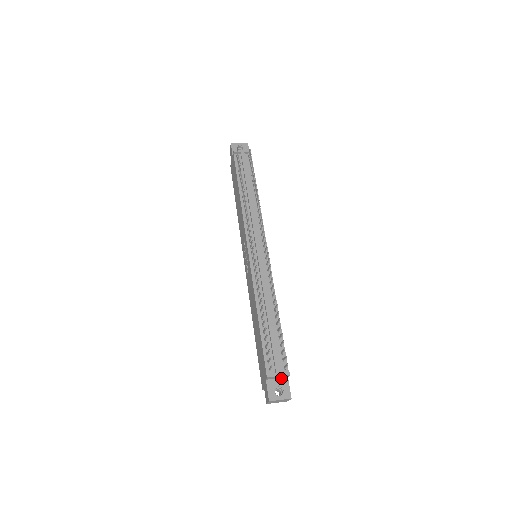
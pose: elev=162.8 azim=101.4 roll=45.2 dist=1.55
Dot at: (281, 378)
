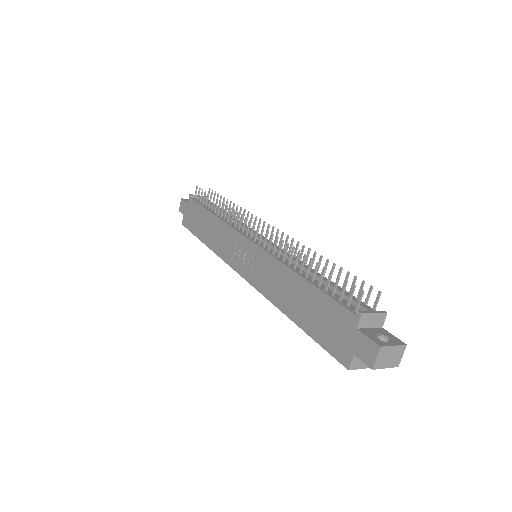
Dot at: (374, 328)
